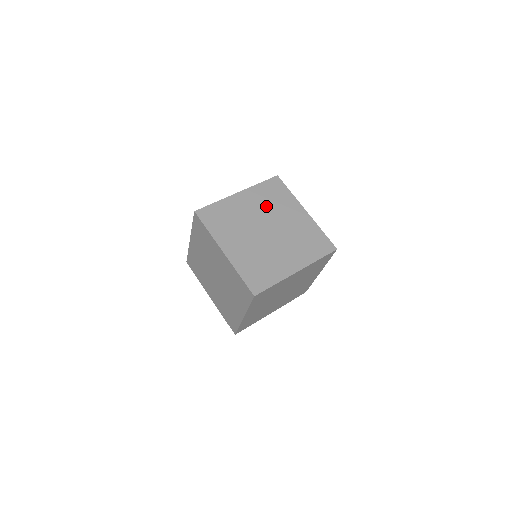
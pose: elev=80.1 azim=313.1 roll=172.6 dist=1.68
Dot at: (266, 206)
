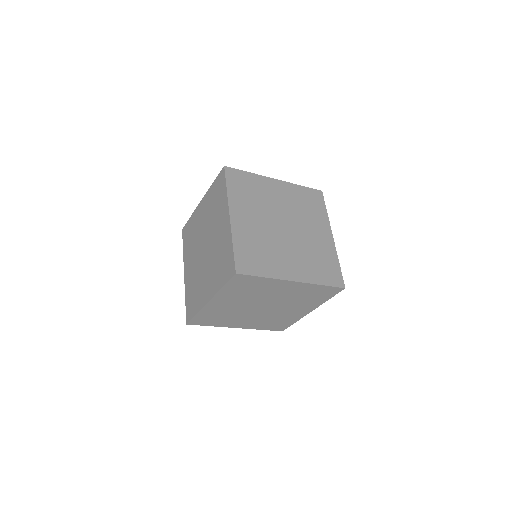
Dot at: (296, 207)
